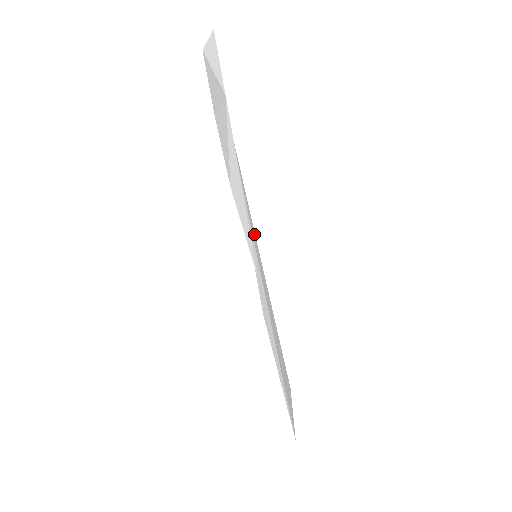
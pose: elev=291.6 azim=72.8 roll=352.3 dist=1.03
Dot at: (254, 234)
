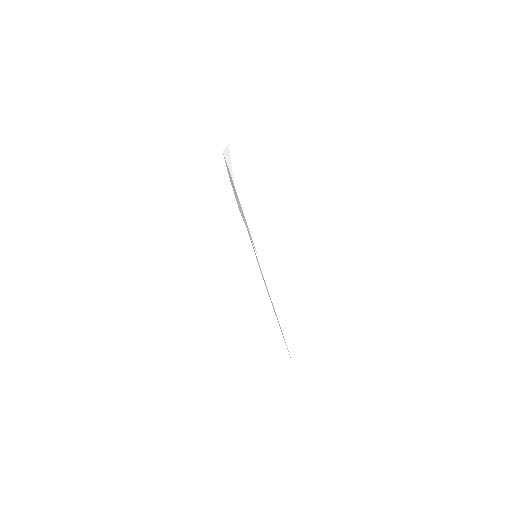
Dot at: occluded
